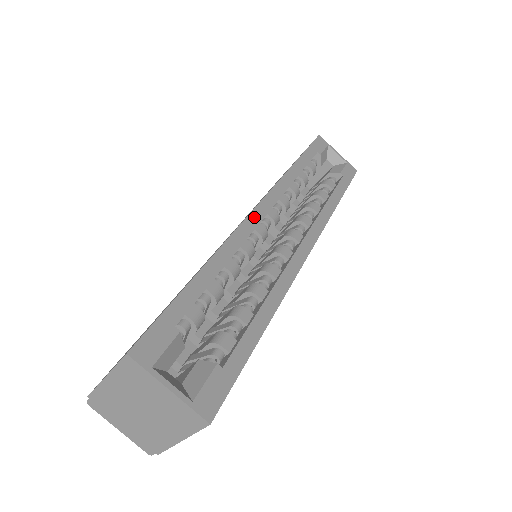
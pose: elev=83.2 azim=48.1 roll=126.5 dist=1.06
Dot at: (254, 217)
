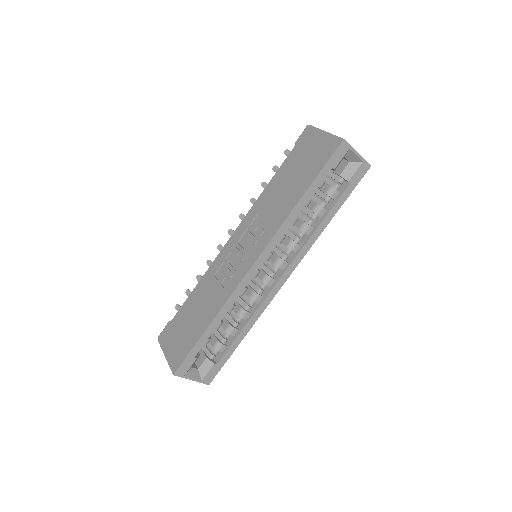
Dot at: (250, 274)
